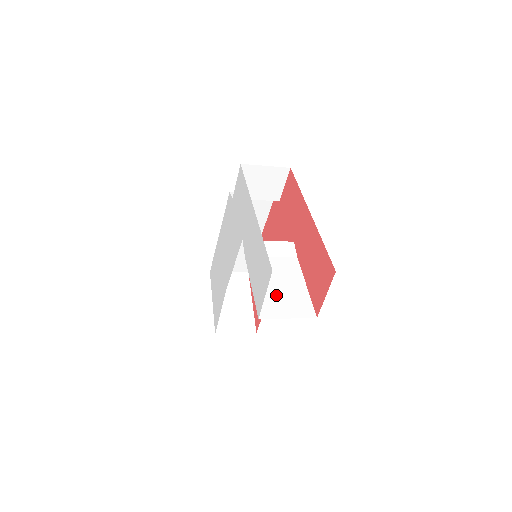
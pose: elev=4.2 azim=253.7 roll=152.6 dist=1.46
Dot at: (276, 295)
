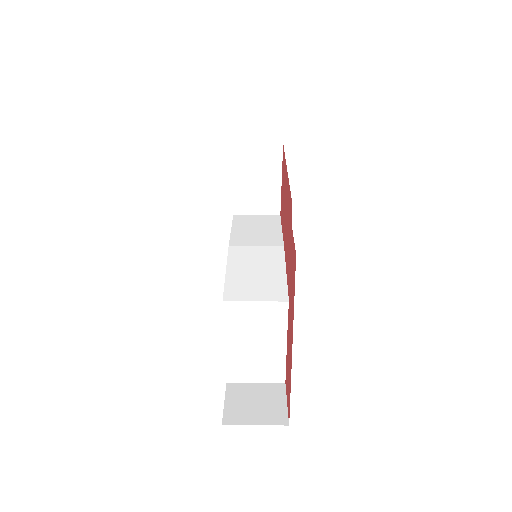
Dot at: (249, 361)
